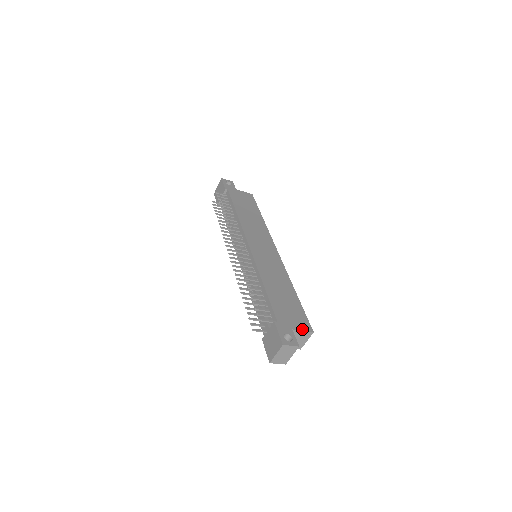
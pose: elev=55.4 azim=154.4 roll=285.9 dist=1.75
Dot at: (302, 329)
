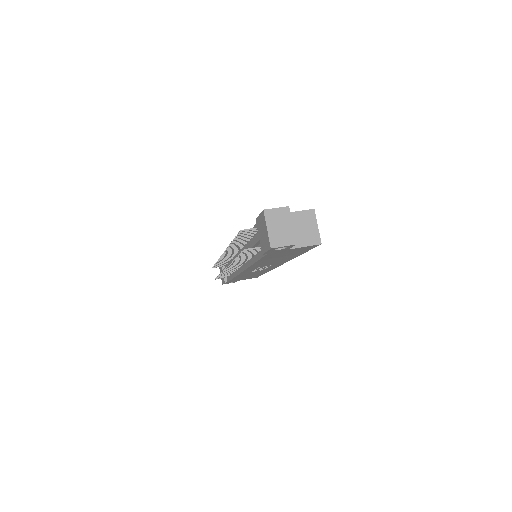
Dot at: (296, 212)
